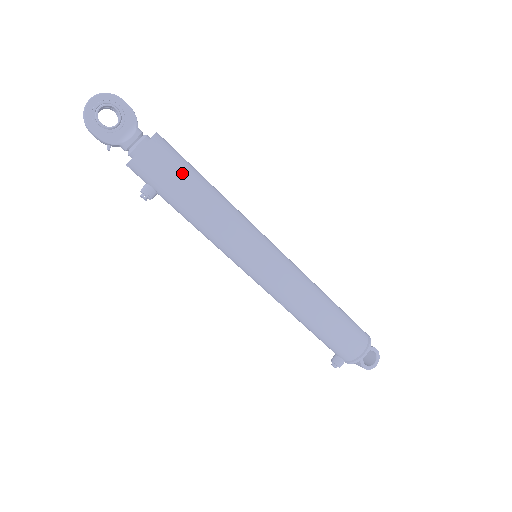
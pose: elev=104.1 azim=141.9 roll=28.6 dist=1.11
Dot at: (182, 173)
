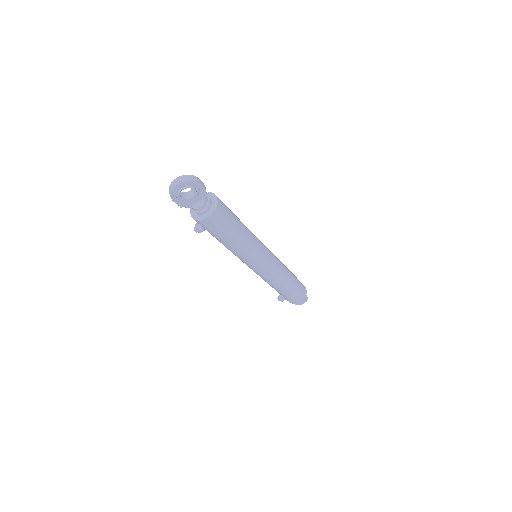
Dot at: (226, 230)
